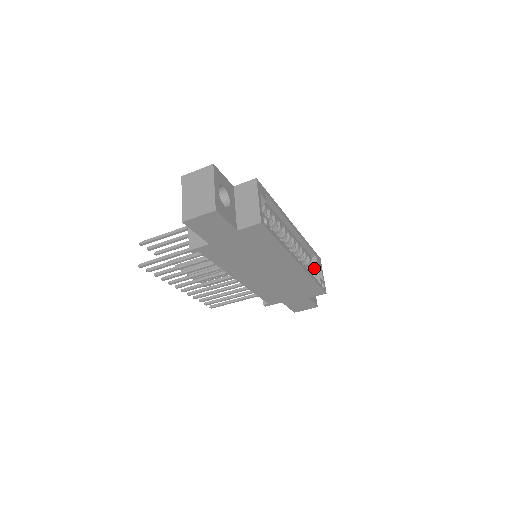
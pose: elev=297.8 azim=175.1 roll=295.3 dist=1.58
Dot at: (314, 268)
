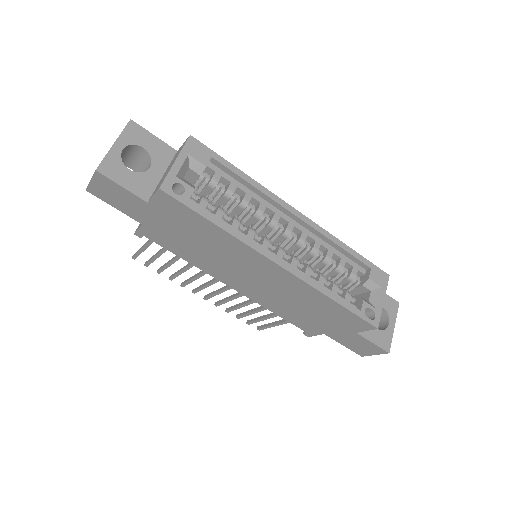
Dot at: (365, 287)
